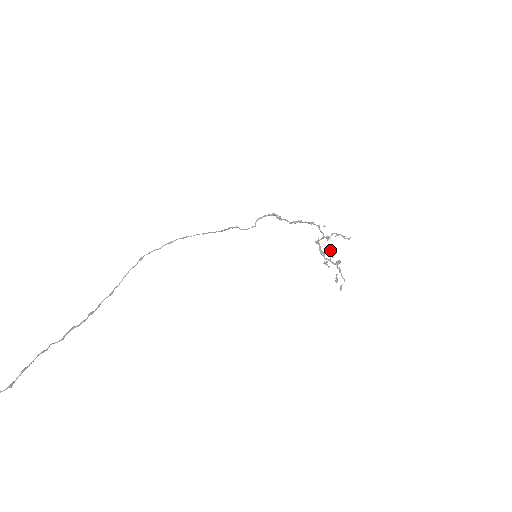
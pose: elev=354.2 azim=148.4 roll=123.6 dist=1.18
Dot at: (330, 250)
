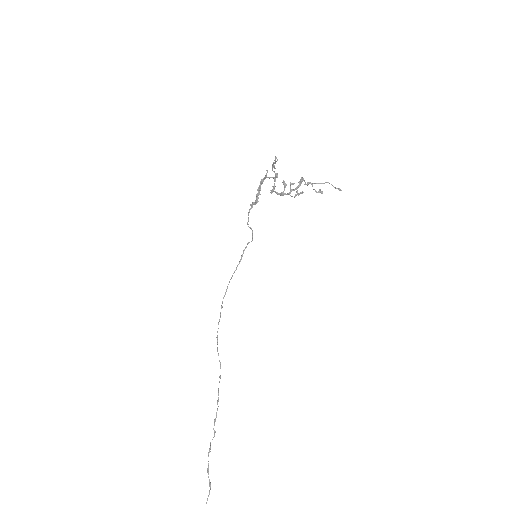
Dot at: (284, 183)
